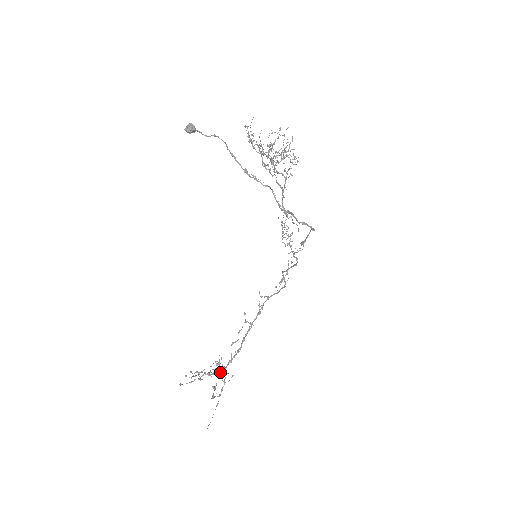
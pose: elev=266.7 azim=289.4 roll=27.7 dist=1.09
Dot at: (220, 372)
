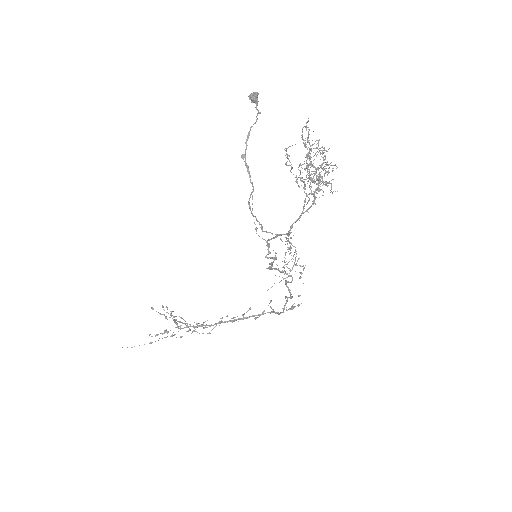
Dot at: (180, 326)
